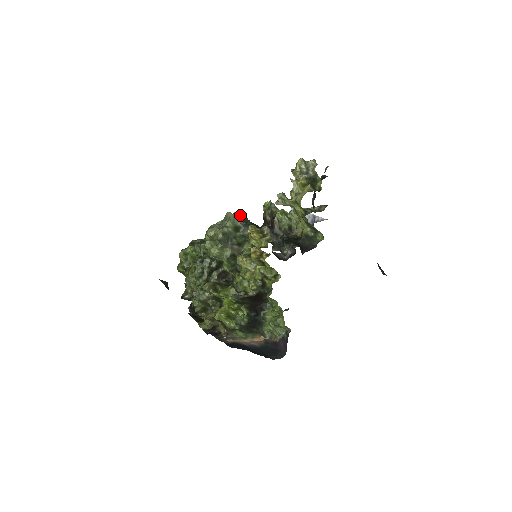
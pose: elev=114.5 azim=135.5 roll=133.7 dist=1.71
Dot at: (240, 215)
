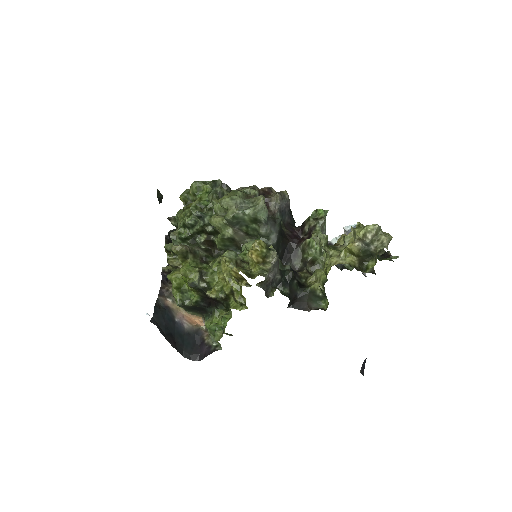
Dot at: (283, 200)
